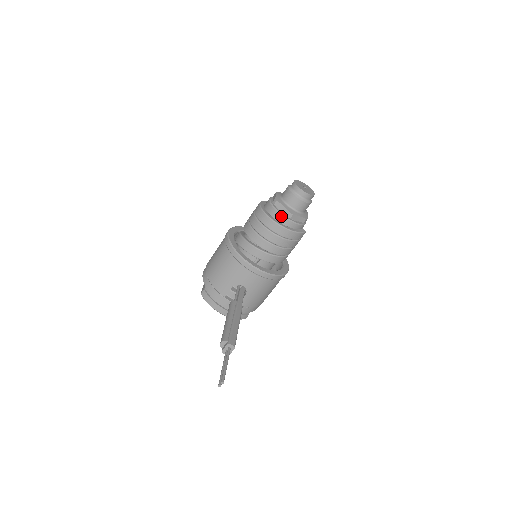
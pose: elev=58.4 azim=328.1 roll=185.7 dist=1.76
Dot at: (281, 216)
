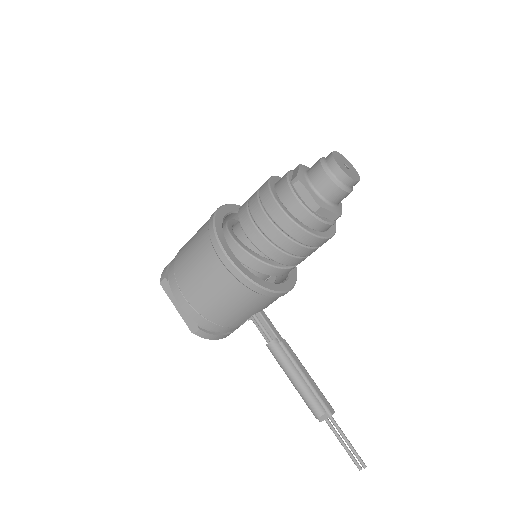
Dot at: (327, 225)
